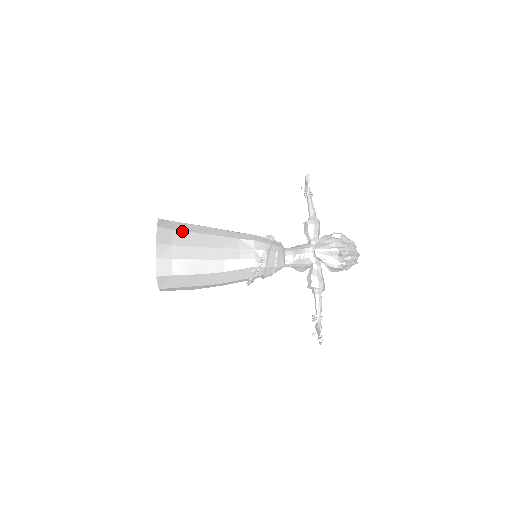
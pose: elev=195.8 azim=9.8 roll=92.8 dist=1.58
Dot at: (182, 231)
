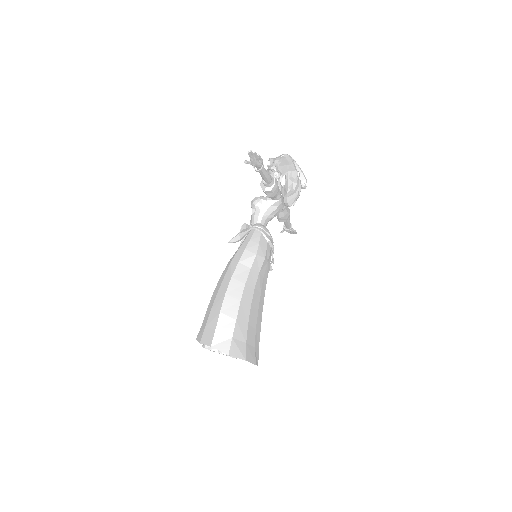
Dot at: (247, 333)
